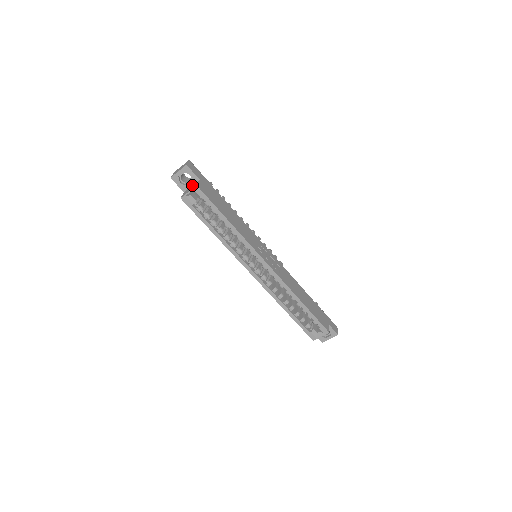
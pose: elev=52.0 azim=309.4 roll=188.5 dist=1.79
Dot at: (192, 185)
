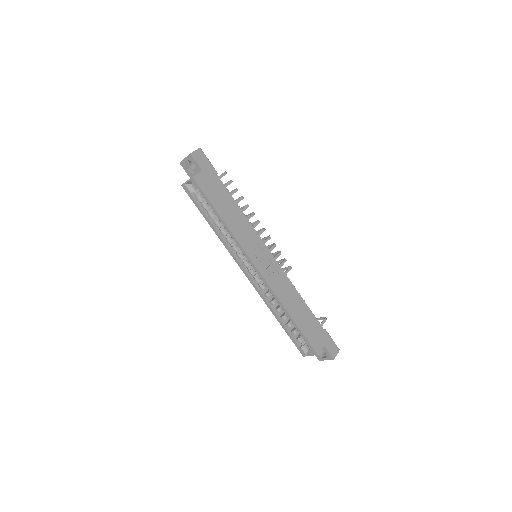
Dot at: occluded
